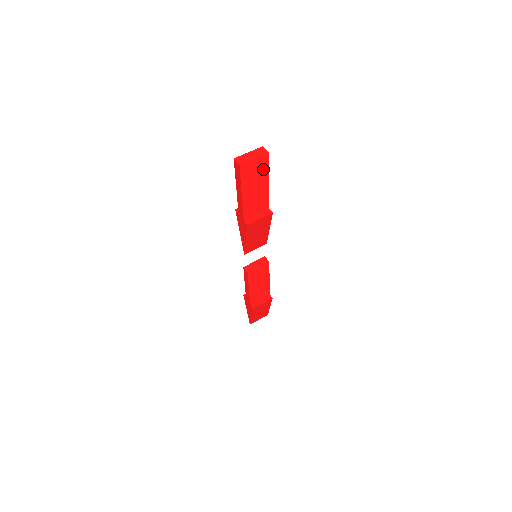
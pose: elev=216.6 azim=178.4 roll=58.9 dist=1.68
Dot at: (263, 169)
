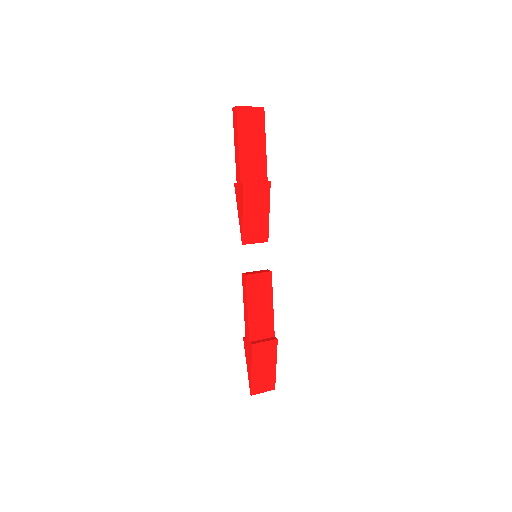
Dot at: (259, 124)
